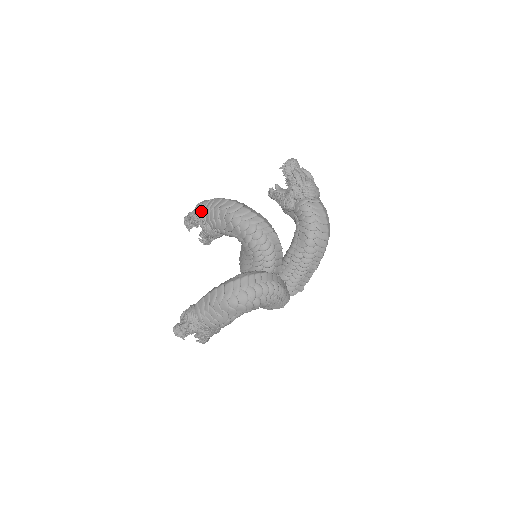
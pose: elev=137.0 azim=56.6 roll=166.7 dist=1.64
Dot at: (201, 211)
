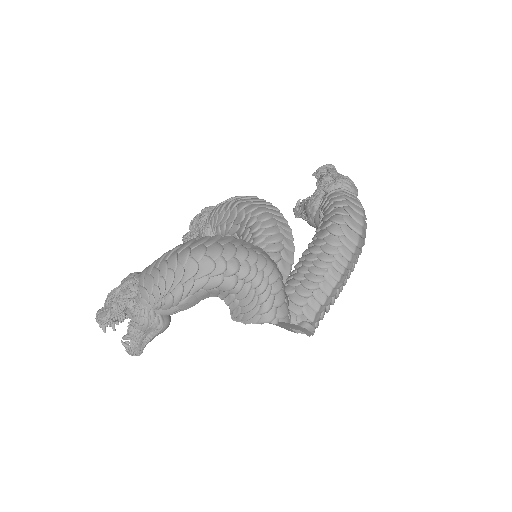
Dot at: (206, 209)
